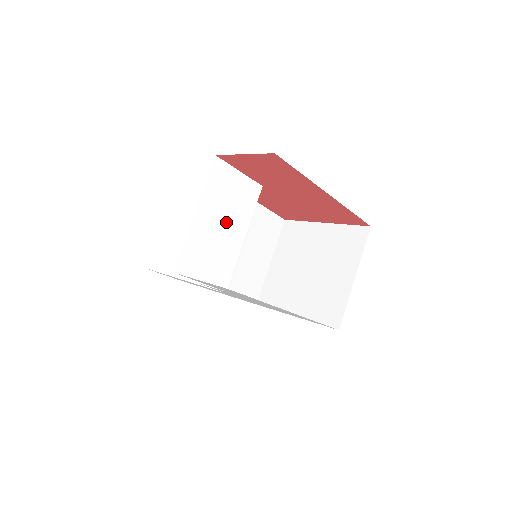
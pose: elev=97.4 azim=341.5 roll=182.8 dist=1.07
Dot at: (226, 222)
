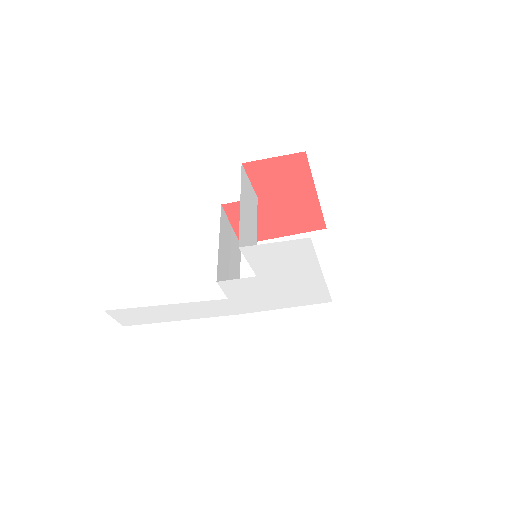
Dot at: (250, 218)
